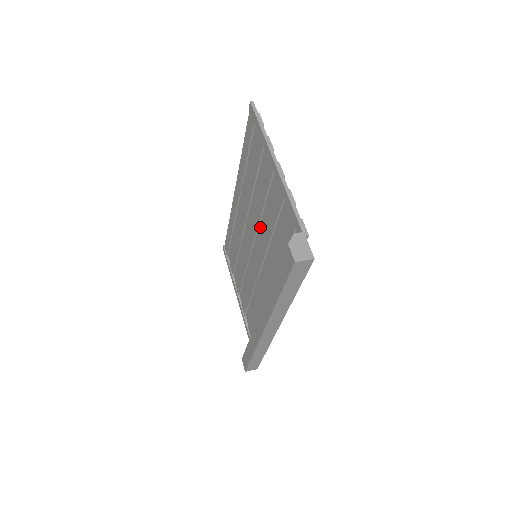
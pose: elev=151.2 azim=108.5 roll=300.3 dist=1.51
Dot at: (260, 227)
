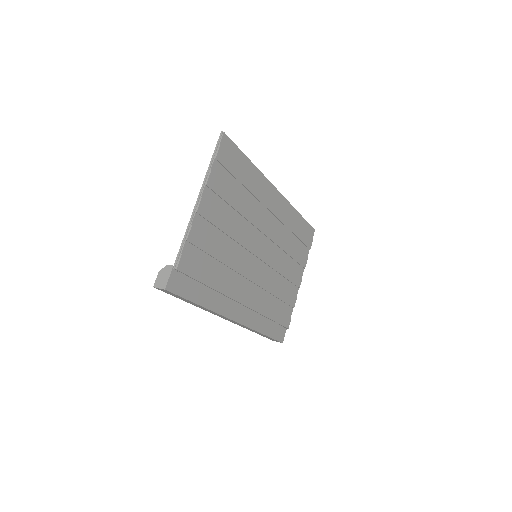
Dot at: (243, 236)
